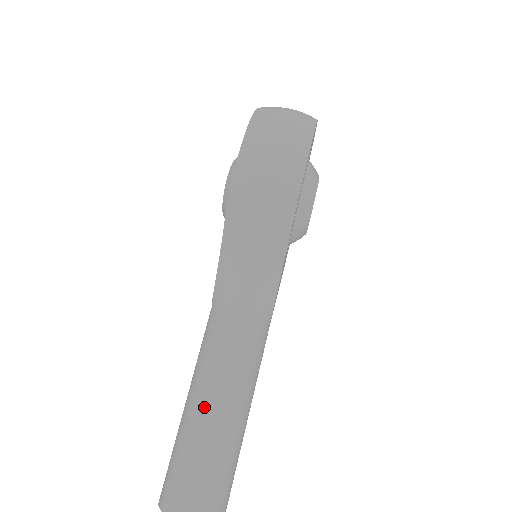
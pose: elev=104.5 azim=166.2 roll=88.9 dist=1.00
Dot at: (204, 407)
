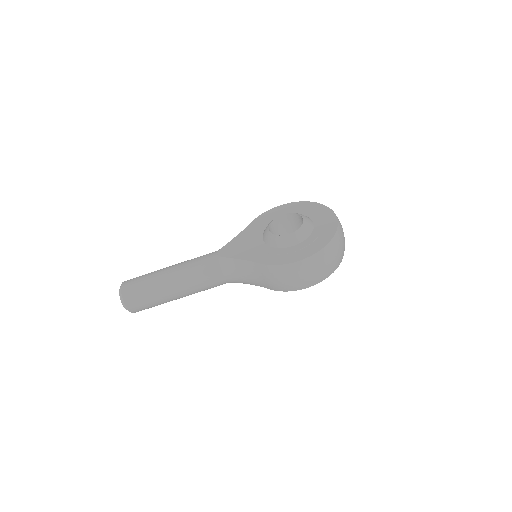
Dot at: (173, 289)
